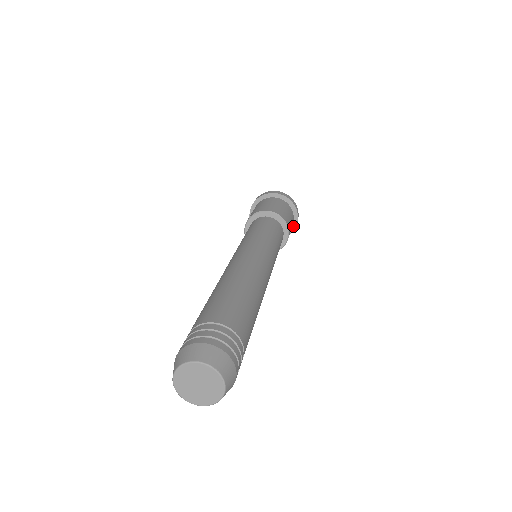
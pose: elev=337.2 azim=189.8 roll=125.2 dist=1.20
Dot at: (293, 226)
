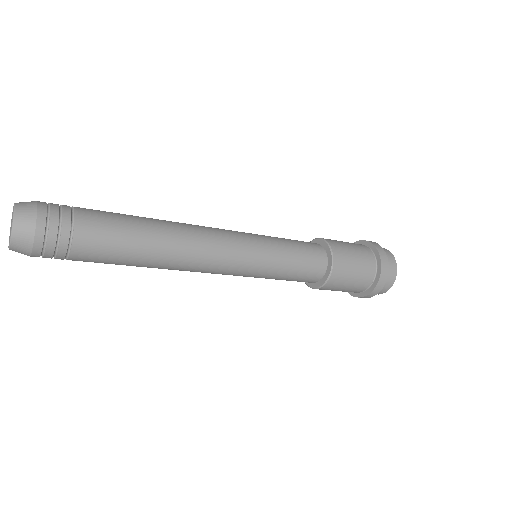
Dot at: (373, 286)
